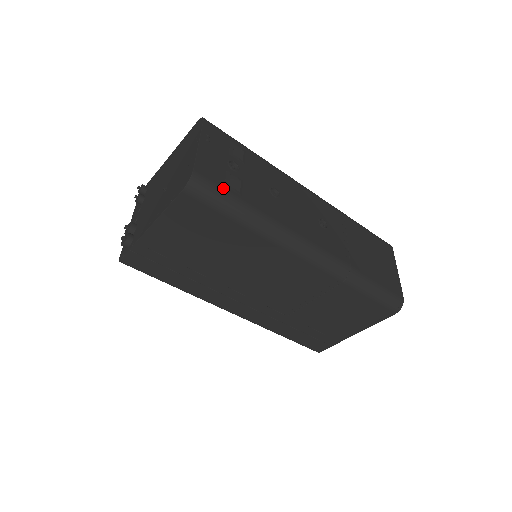
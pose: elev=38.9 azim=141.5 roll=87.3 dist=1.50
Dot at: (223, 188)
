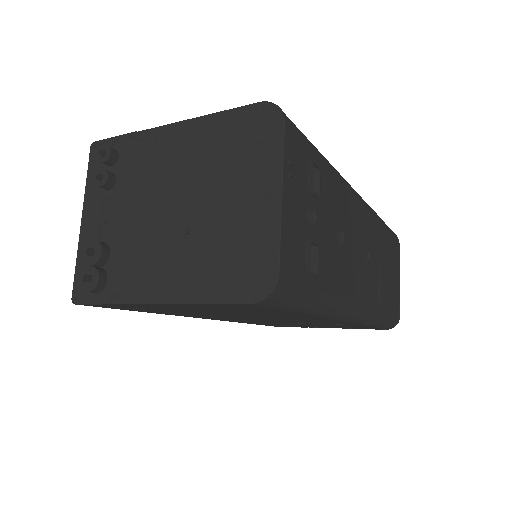
Dot at: (305, 282)
